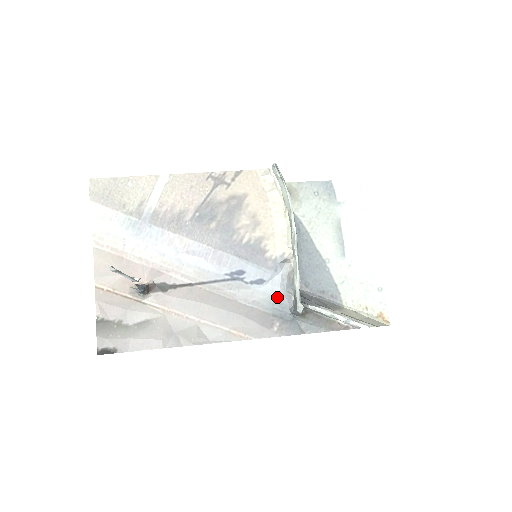
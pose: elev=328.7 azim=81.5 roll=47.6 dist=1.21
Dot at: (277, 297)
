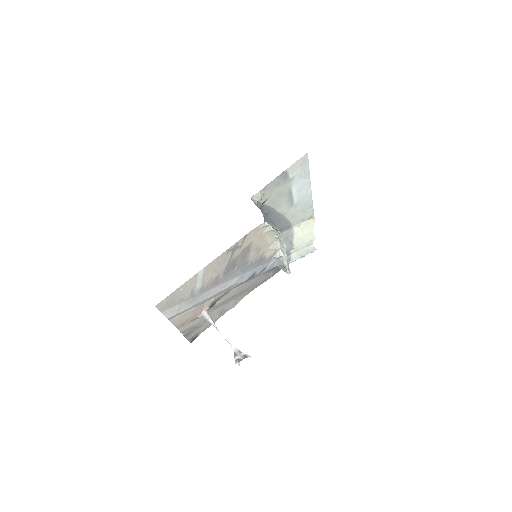
Dot at: (272, 268)
